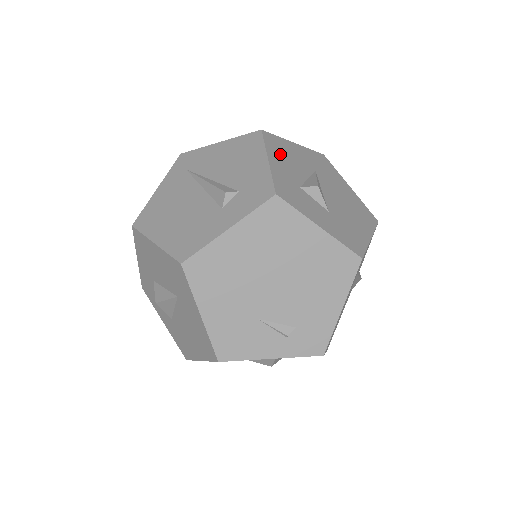
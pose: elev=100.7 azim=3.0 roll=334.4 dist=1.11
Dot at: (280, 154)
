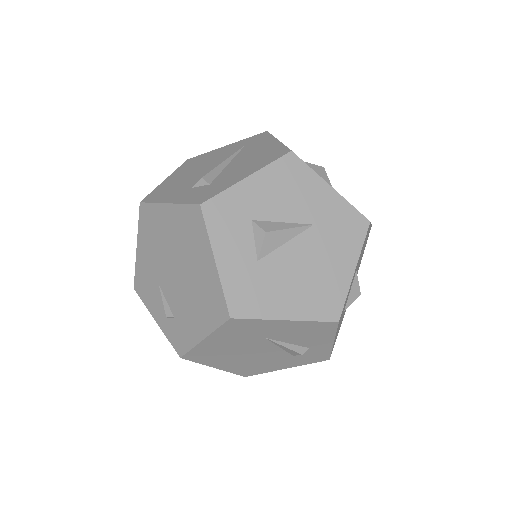
Dot at: (279, 182)
